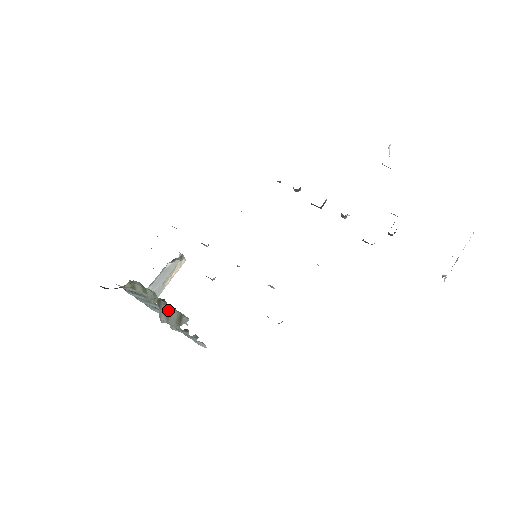
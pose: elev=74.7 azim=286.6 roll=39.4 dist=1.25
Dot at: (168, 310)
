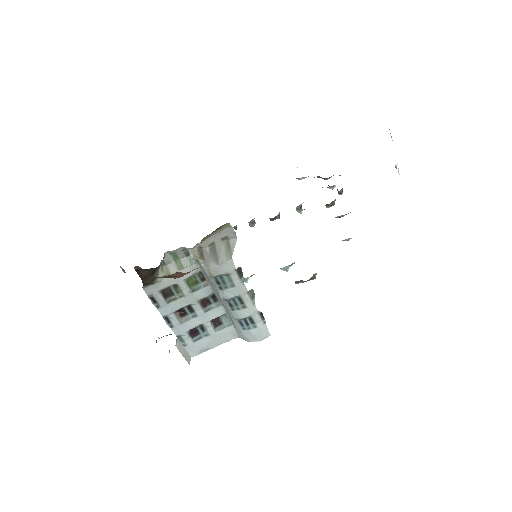
Dot at: (212, 249)
